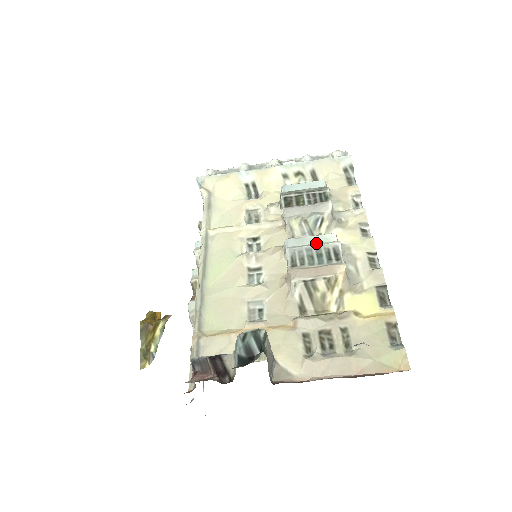
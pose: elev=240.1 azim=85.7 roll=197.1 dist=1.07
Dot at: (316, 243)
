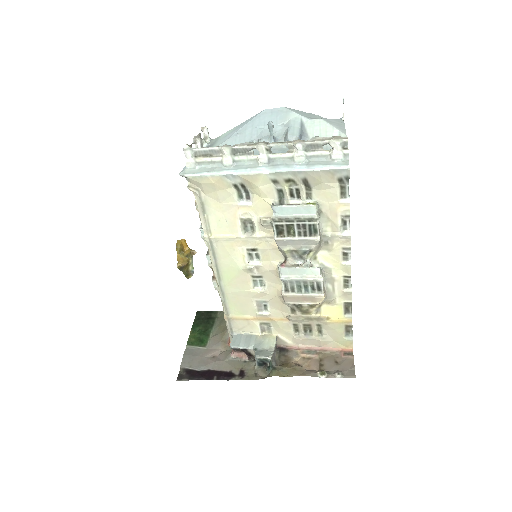
Dot at: (304, 277)
